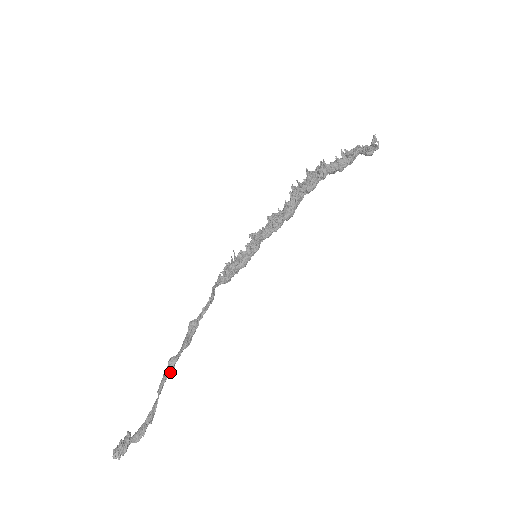
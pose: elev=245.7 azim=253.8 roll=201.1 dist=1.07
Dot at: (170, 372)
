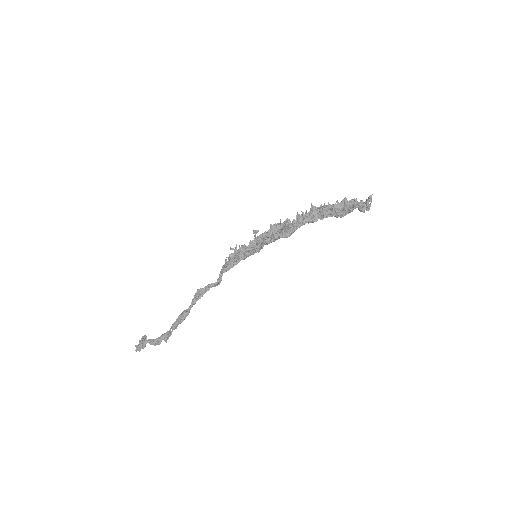
Dot at: occluded
